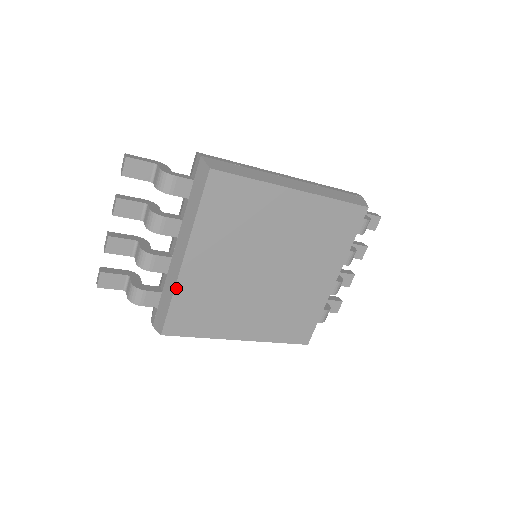
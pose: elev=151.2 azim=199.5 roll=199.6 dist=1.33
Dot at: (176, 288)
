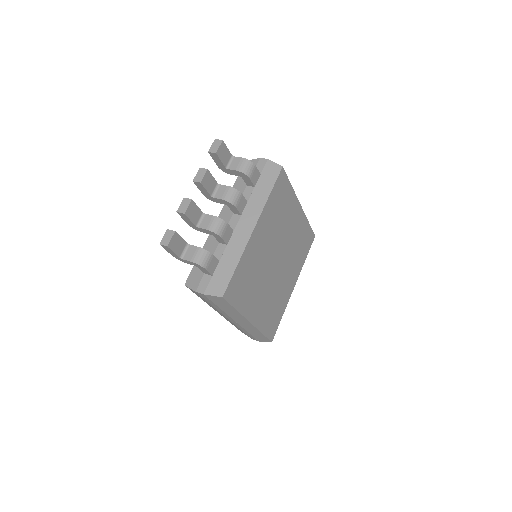
Dot at: (243, 254)
